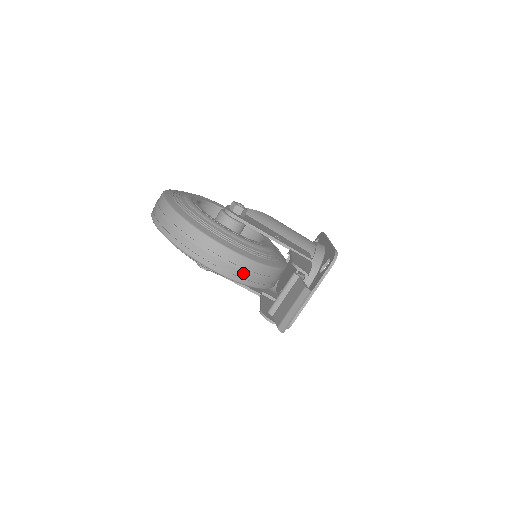
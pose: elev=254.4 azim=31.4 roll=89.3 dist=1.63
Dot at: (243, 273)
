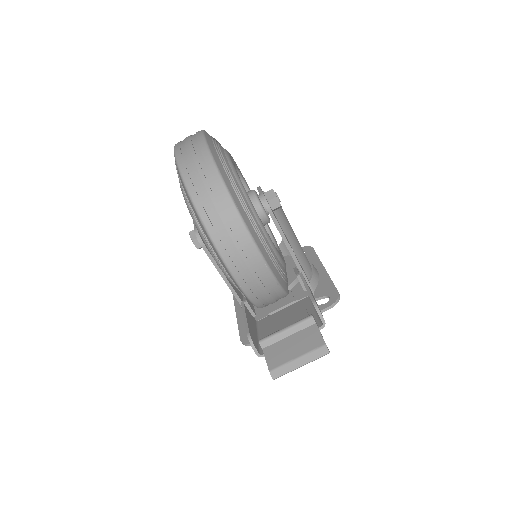
Dot at: (261, 292)
